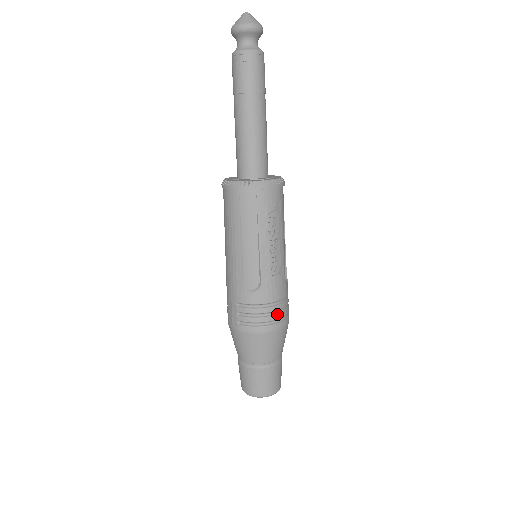
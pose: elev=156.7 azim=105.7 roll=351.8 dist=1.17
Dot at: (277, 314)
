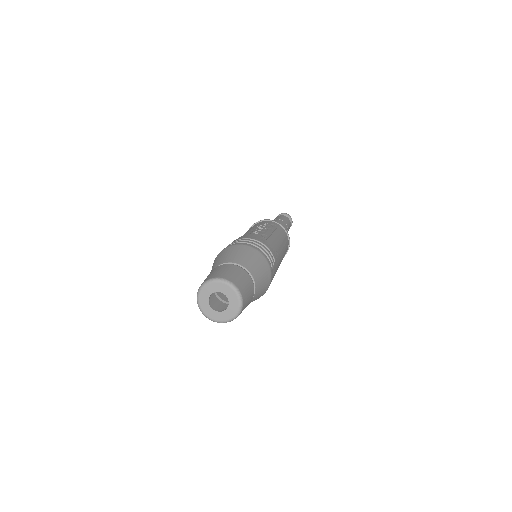
Dot at: (248, 242)
